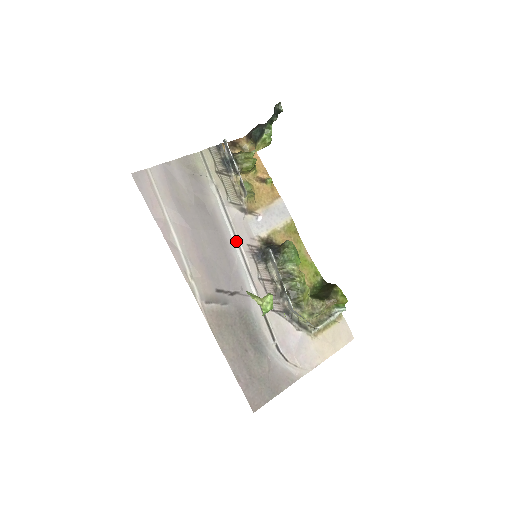
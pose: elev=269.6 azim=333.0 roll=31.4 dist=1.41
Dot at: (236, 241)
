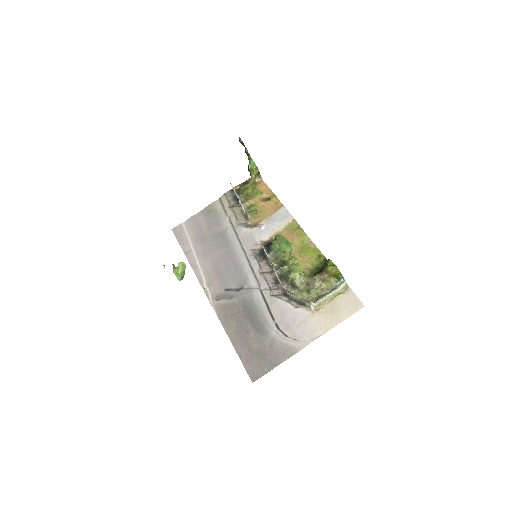
Dot at: (243, 250)
